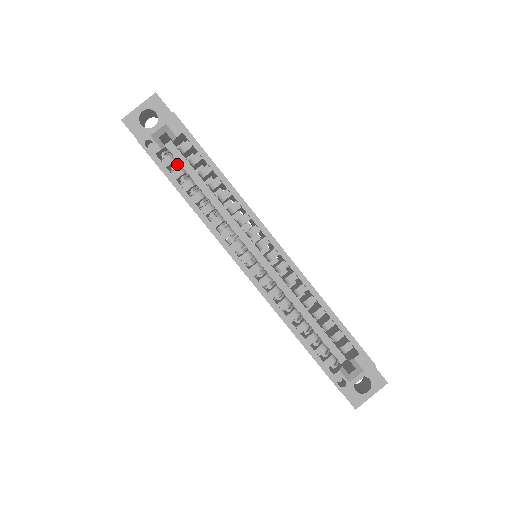
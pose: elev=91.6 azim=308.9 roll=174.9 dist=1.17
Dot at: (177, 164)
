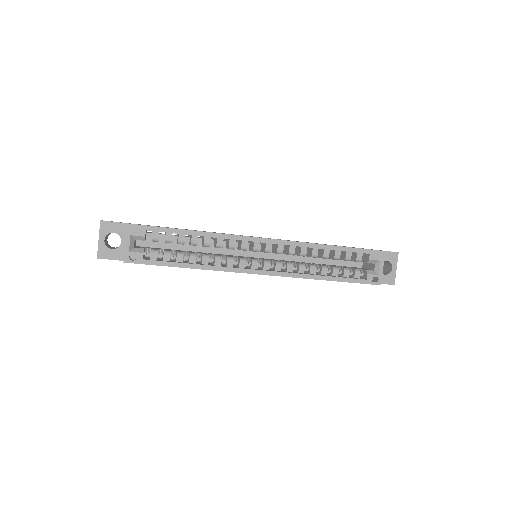
Dot at: (159, 251)
